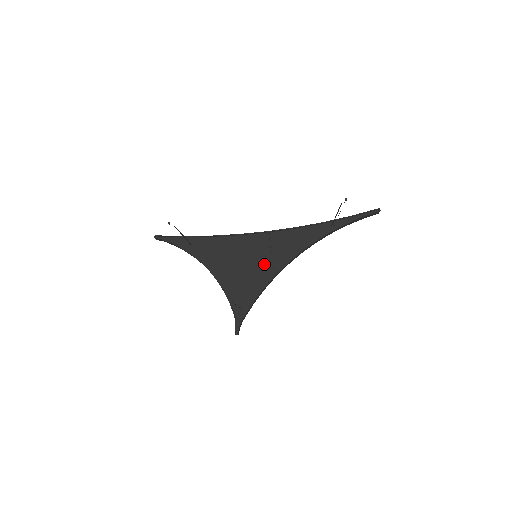
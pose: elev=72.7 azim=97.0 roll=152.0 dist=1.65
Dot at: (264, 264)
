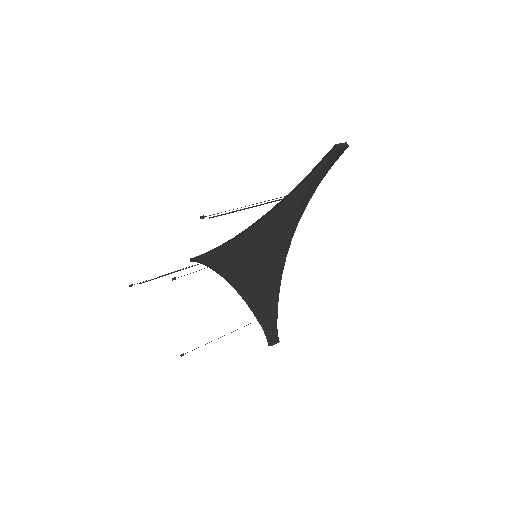
Dot at: (262, 265)
